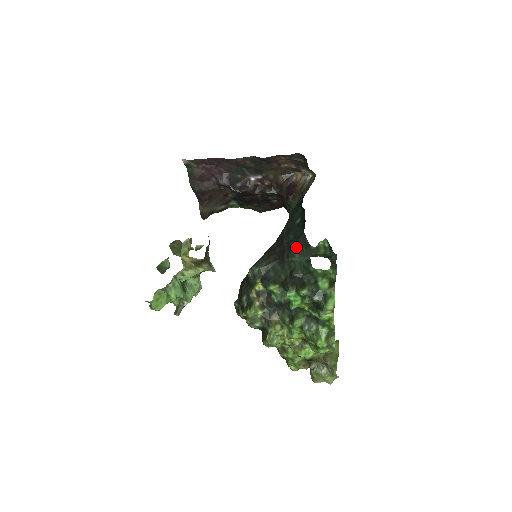
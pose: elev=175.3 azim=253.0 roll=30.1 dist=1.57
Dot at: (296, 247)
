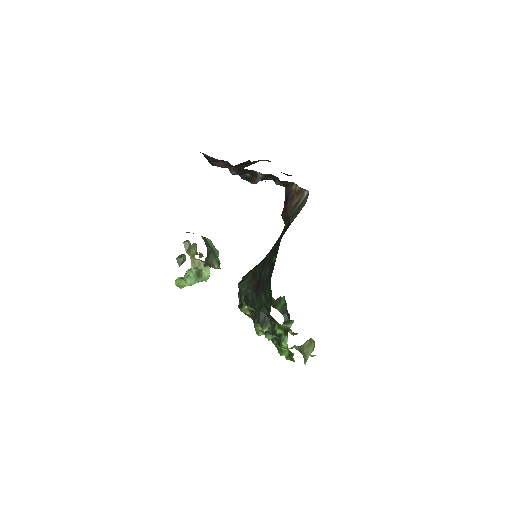
Dot at: (265, 290)
